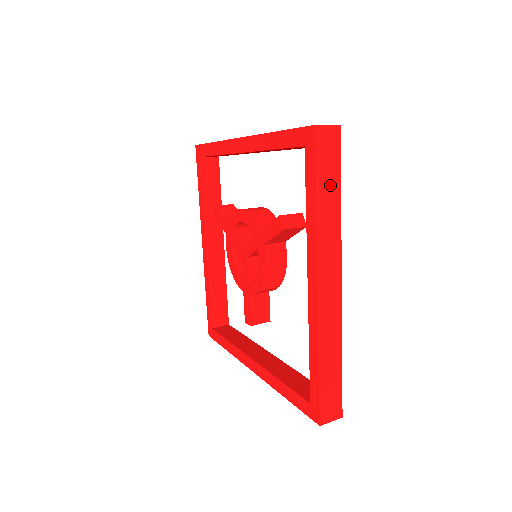
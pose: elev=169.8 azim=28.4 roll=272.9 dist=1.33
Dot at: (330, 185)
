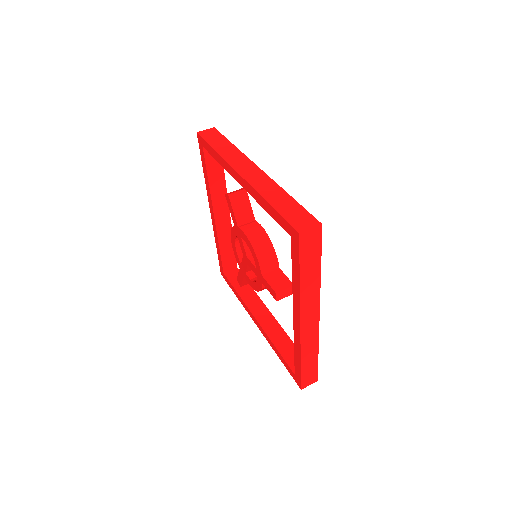
Dot at: (221, 143)
